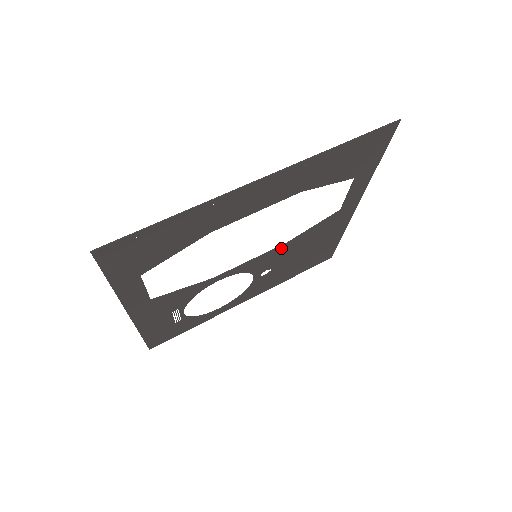
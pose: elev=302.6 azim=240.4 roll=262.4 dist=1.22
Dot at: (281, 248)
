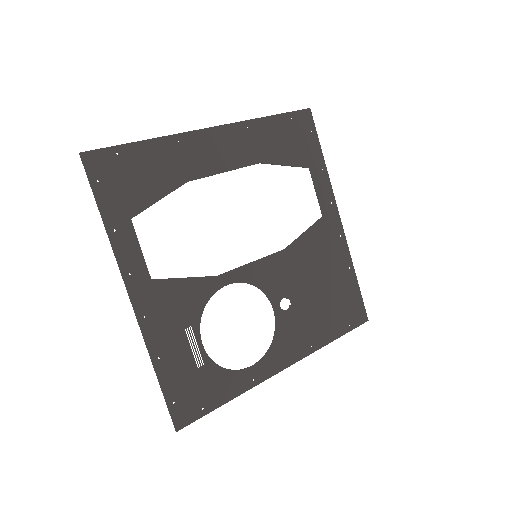
Dot at: (282, 257)
